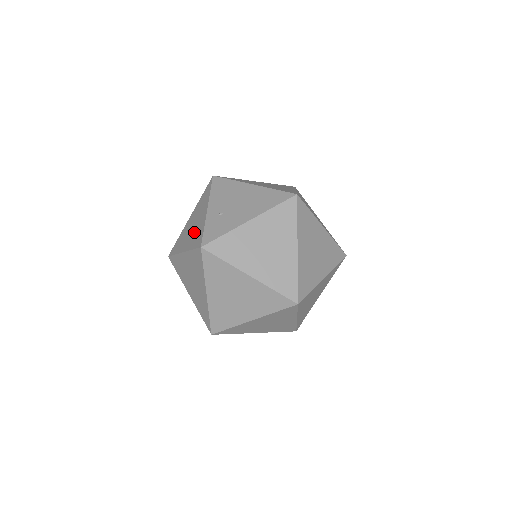
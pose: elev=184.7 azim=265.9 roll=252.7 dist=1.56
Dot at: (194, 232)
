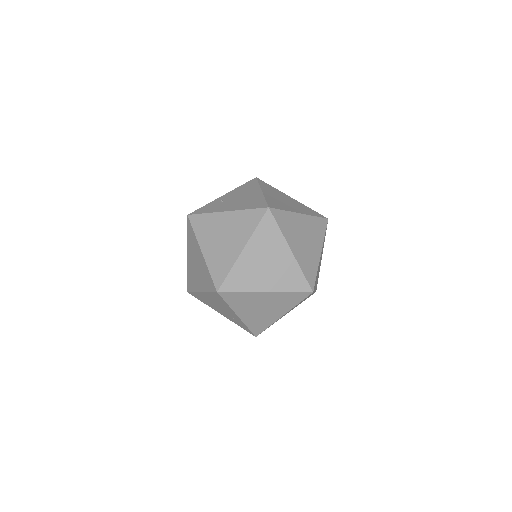
Dot at: occluded
